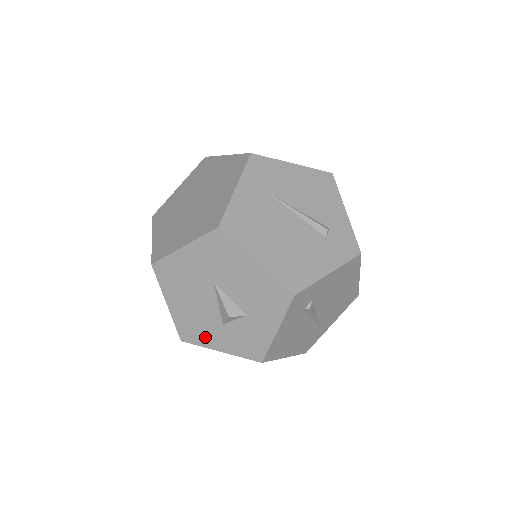
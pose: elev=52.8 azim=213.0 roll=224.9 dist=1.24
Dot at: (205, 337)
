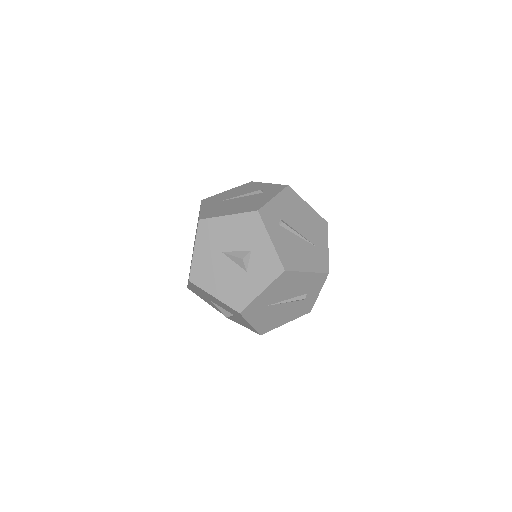
Dot at: (247, 293)
